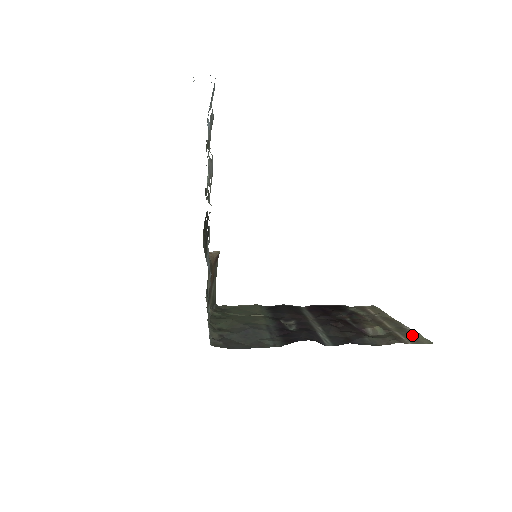
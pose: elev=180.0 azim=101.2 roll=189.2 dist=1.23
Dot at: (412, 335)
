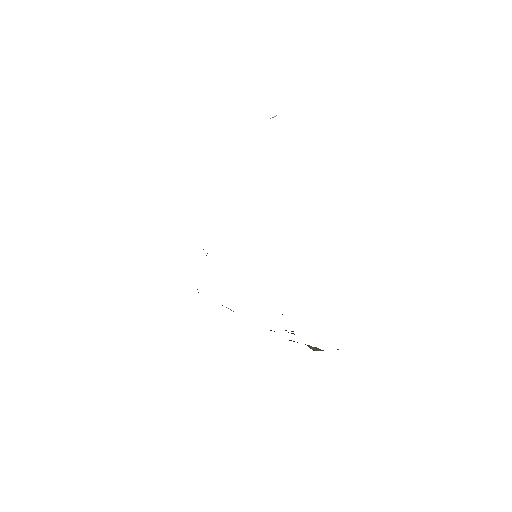
Dot at: occluded
